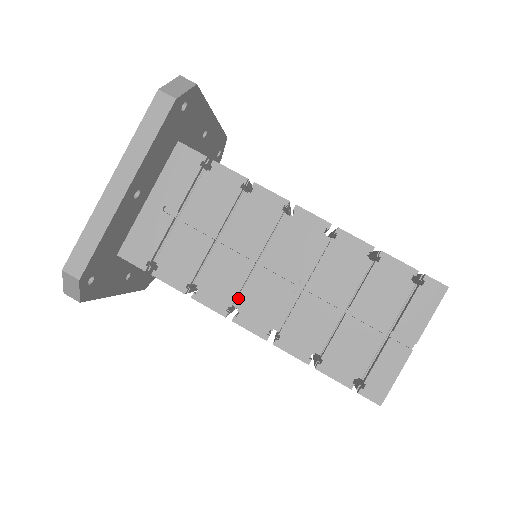
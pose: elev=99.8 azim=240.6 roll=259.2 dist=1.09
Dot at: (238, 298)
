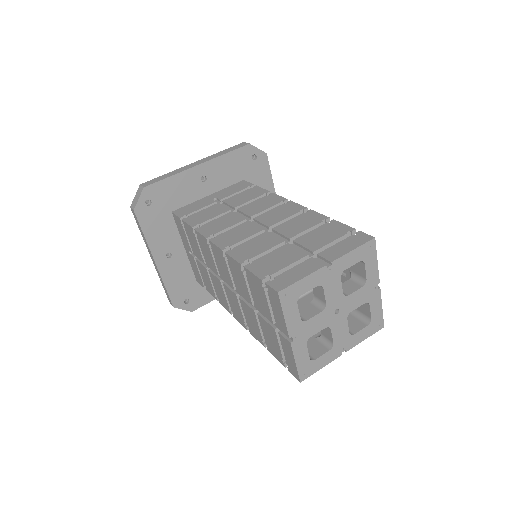
Dot at: occluded
